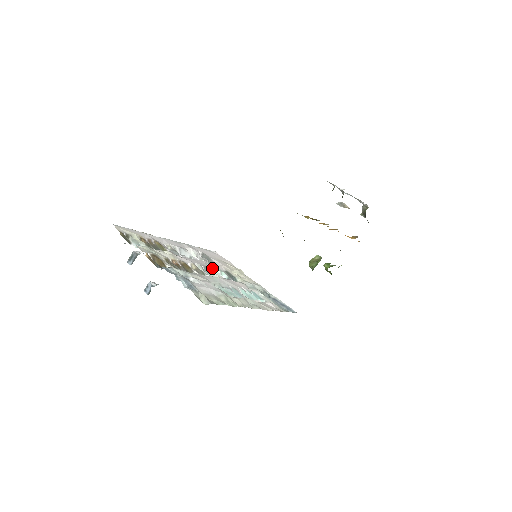
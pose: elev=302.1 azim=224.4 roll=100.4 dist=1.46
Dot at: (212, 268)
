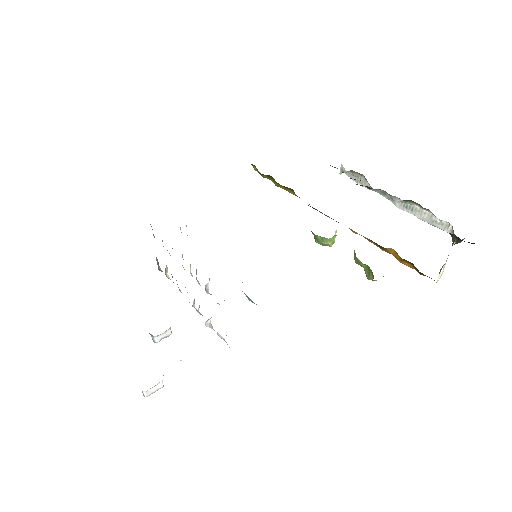
Dot at: occluded
